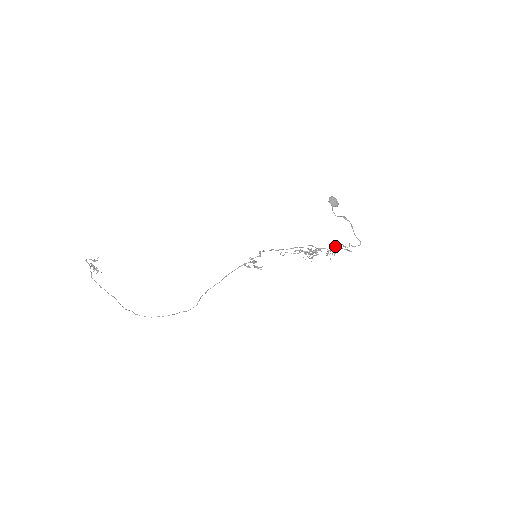
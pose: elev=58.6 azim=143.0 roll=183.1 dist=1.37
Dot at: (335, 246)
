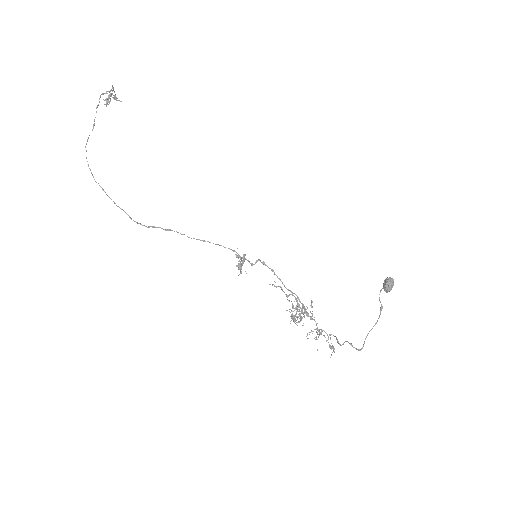
Dot at: occluded
